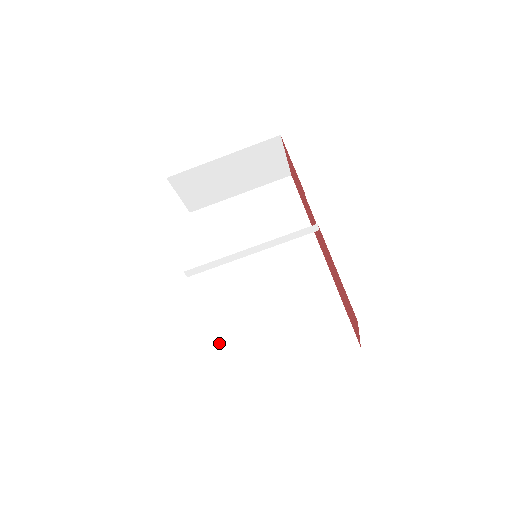
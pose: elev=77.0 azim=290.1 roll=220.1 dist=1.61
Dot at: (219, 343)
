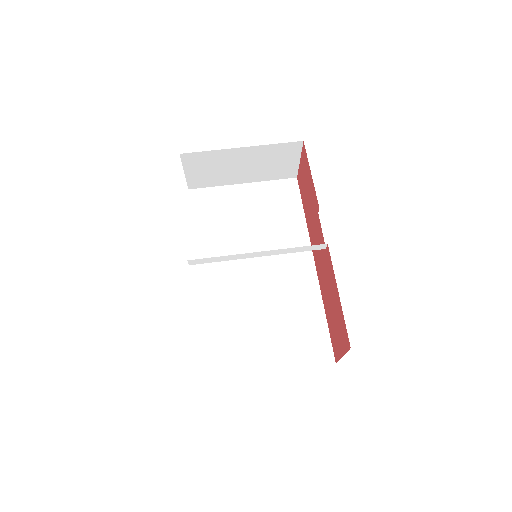
Dot at: (201, 331)
